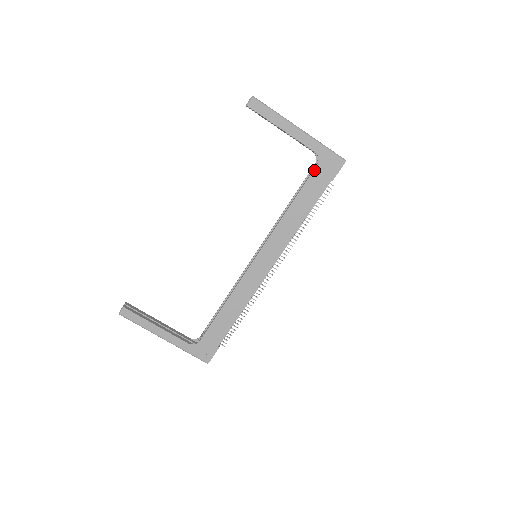
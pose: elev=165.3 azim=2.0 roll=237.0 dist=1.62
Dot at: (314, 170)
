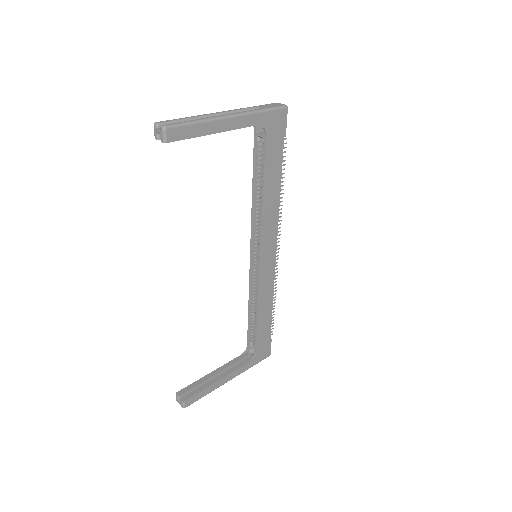
Dot at: (266, 142)
